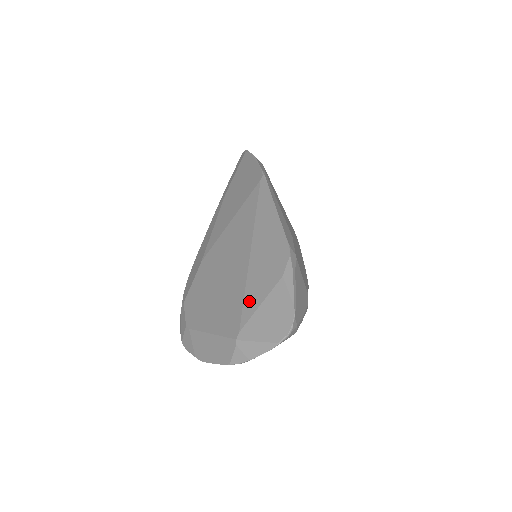
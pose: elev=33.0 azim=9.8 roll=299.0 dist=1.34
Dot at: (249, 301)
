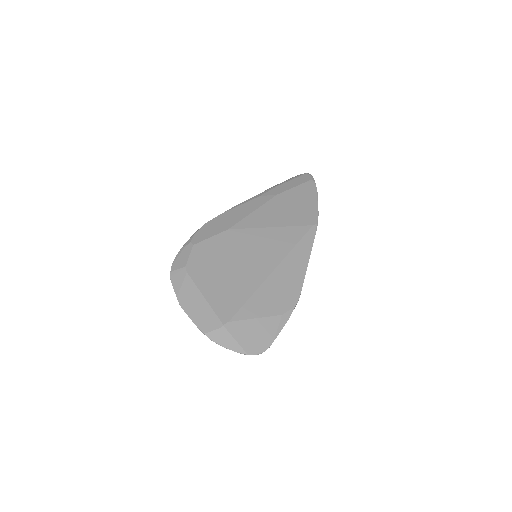
Dot at: (249, 307)
